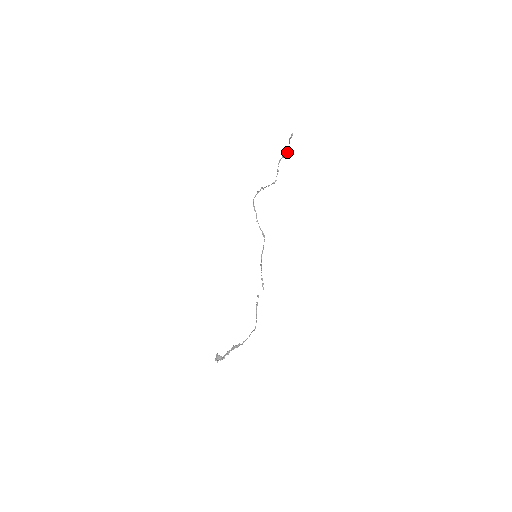
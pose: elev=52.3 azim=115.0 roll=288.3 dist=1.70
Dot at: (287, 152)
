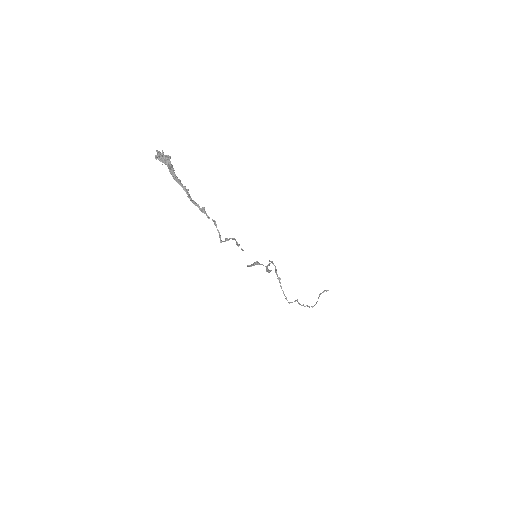
Dot at: occluded
